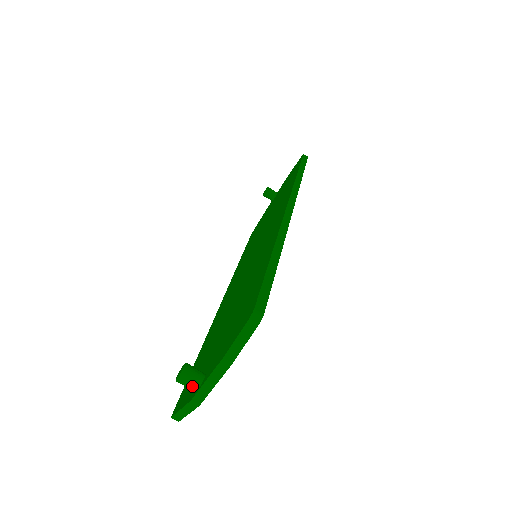
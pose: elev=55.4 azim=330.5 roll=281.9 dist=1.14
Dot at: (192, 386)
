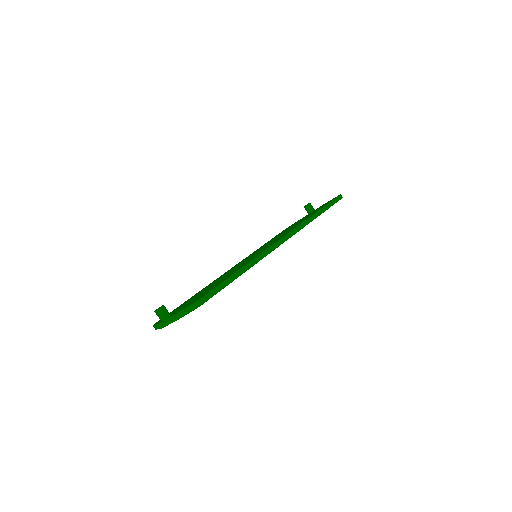
Dot at: (160, 318)
